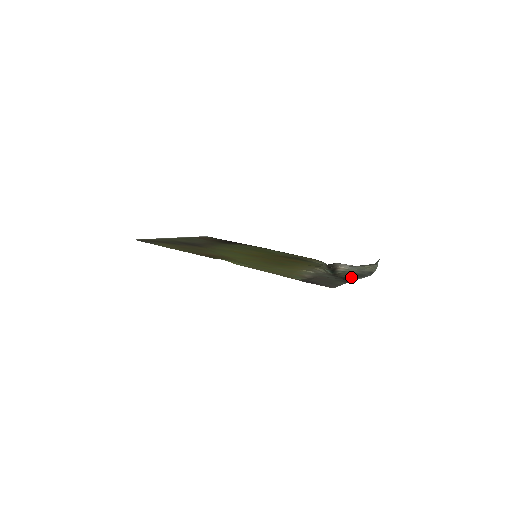
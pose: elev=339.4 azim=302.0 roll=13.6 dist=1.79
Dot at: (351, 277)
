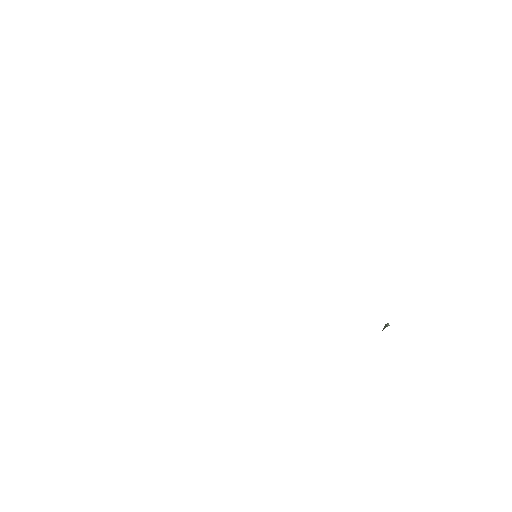
Dot at: occluded
